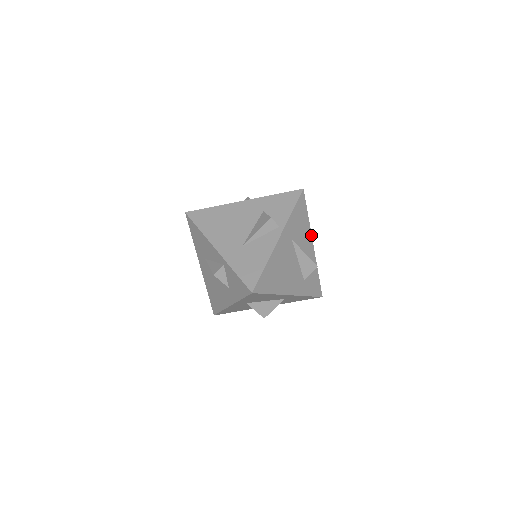
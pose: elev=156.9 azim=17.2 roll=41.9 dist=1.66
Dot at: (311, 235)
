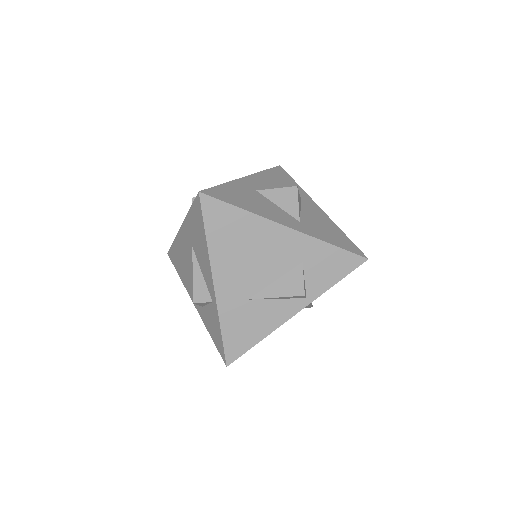
Dot at: occluded
